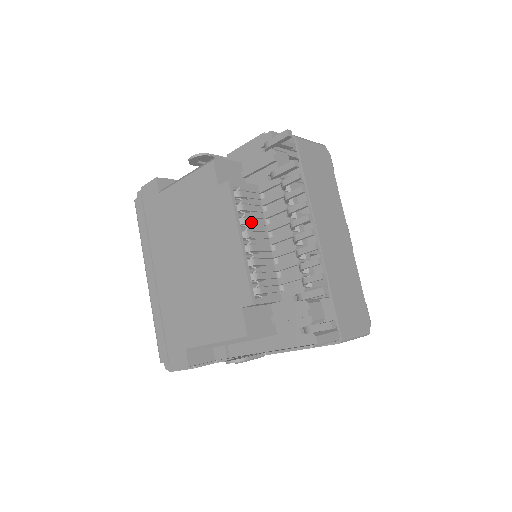
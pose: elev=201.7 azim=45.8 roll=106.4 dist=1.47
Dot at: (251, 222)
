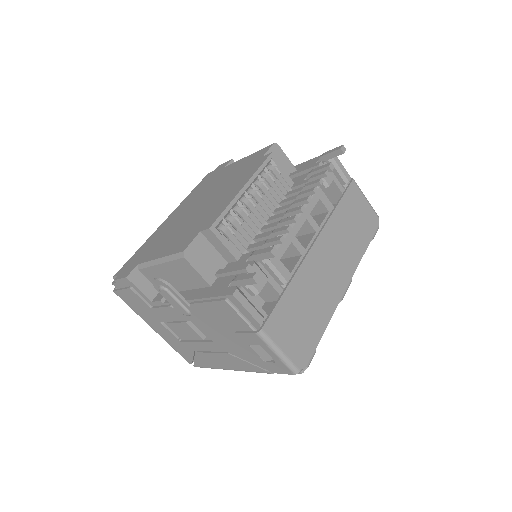
Dot at: (265, 191)
